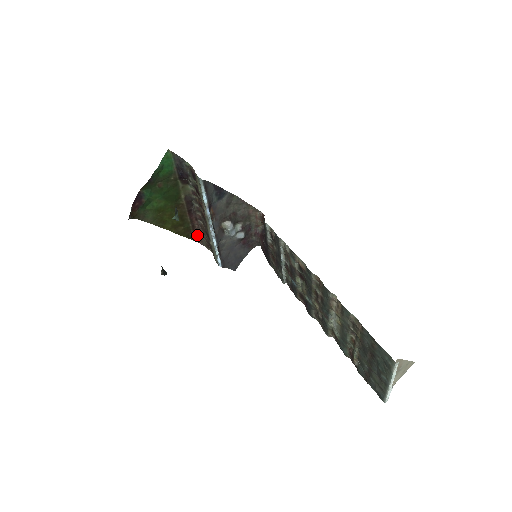
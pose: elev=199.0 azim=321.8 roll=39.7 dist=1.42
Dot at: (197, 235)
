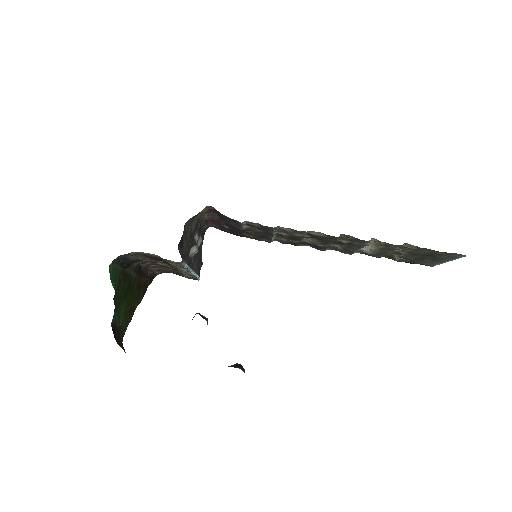
Dot at: (151, 276)
